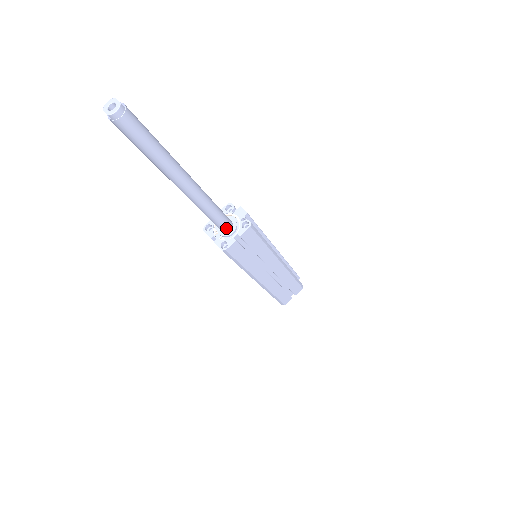
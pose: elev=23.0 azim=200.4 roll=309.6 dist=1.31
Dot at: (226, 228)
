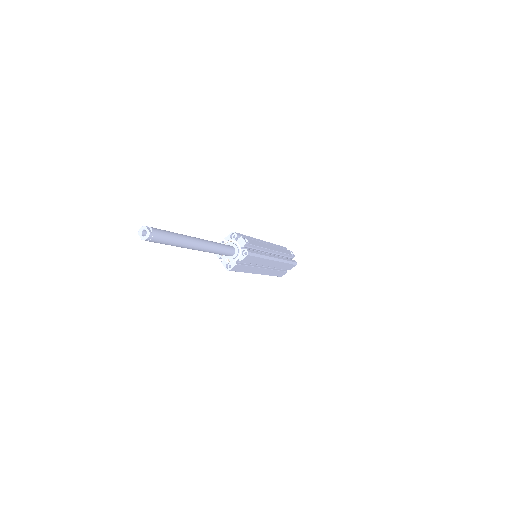
Dot at: (230, 255)
